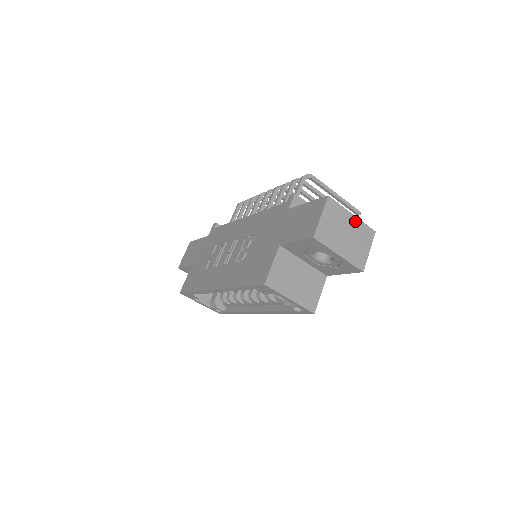
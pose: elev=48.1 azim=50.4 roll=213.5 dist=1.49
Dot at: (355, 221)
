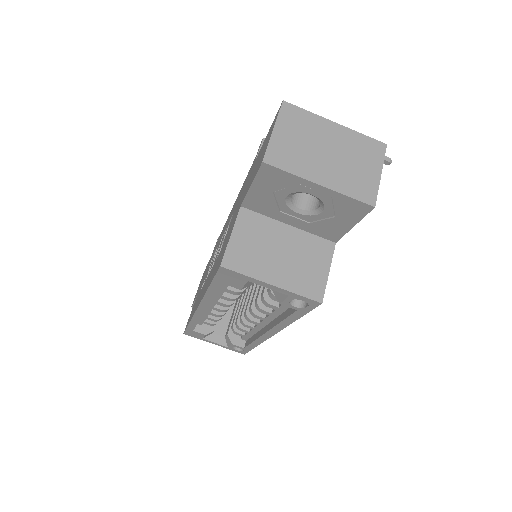
Dot at: (342, 132)
